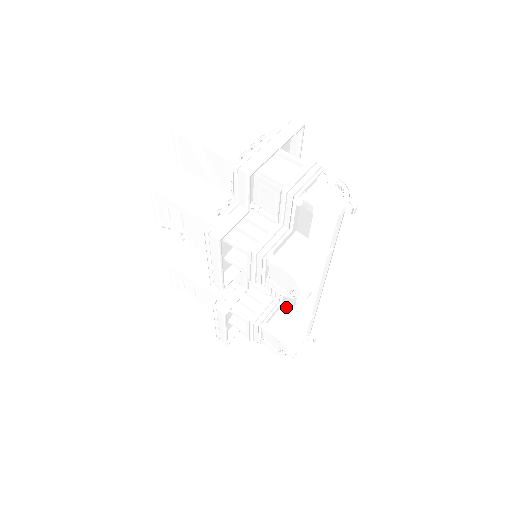
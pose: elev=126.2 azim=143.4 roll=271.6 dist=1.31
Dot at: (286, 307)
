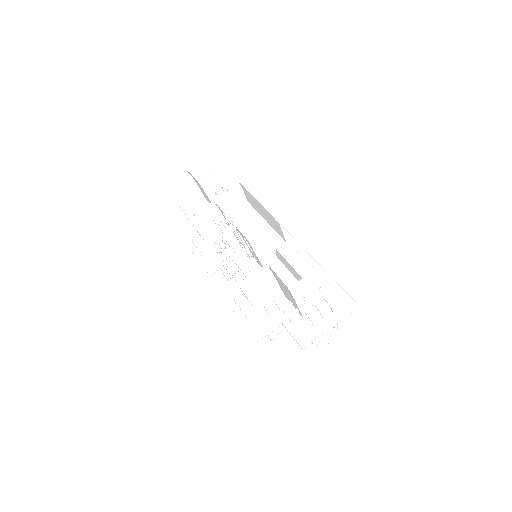
Dot at: occluded
